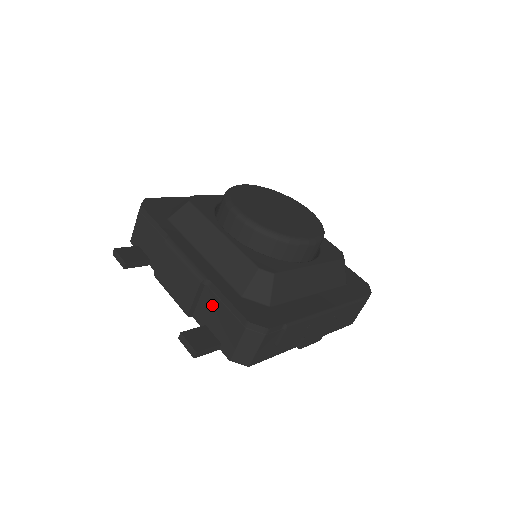
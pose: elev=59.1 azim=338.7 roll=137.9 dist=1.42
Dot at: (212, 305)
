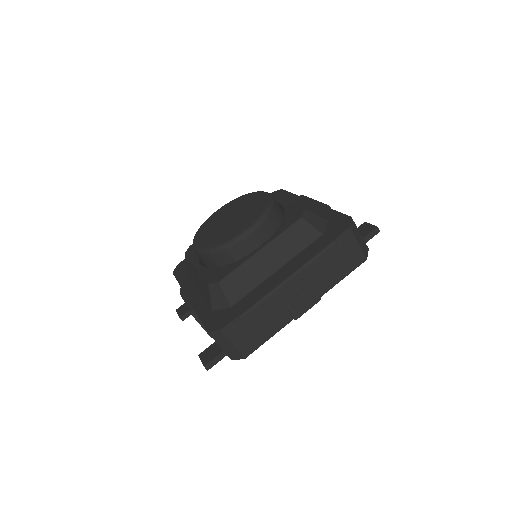
Dot at: occluded
